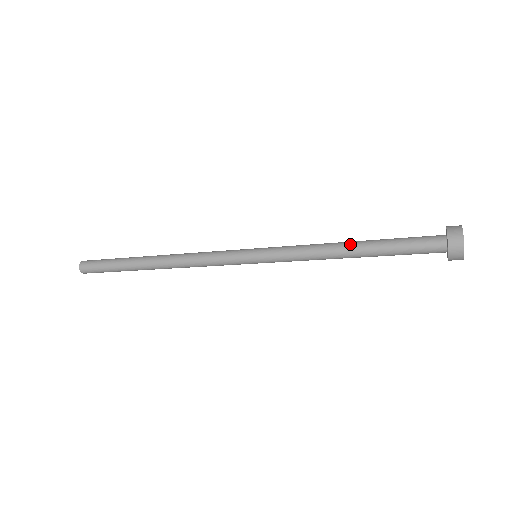
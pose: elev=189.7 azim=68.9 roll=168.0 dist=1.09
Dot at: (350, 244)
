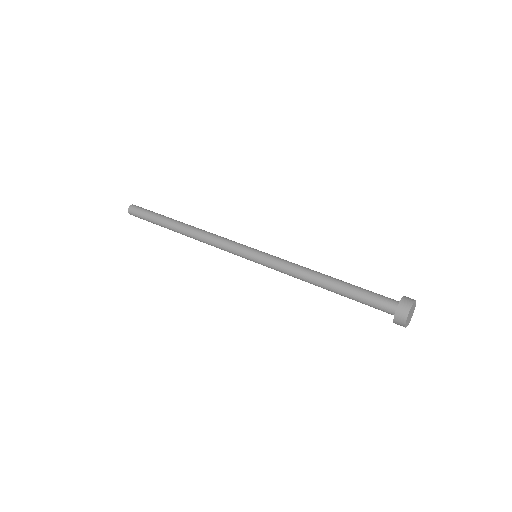
Dot at: (323, 285)
